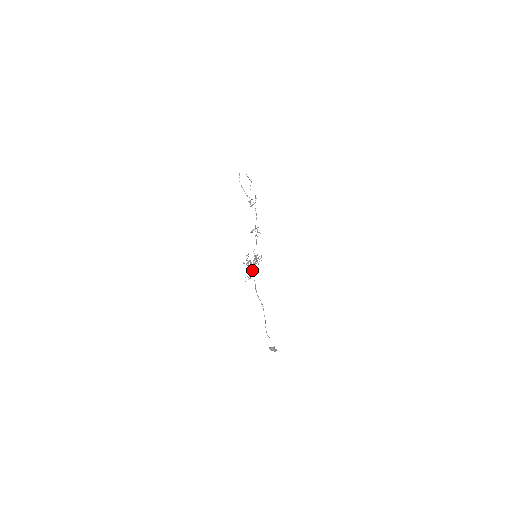
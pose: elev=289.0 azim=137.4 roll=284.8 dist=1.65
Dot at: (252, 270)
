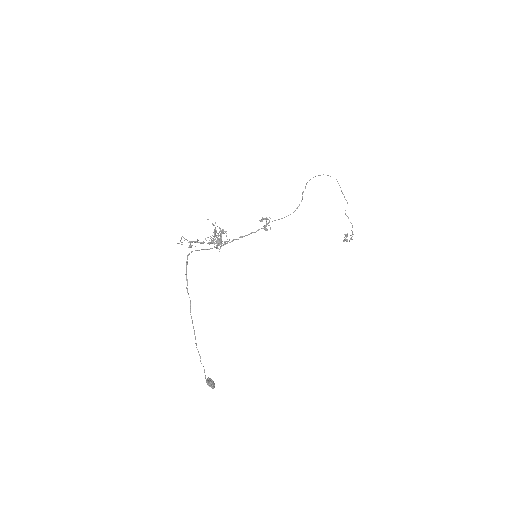
Dot at: (204, 242)
